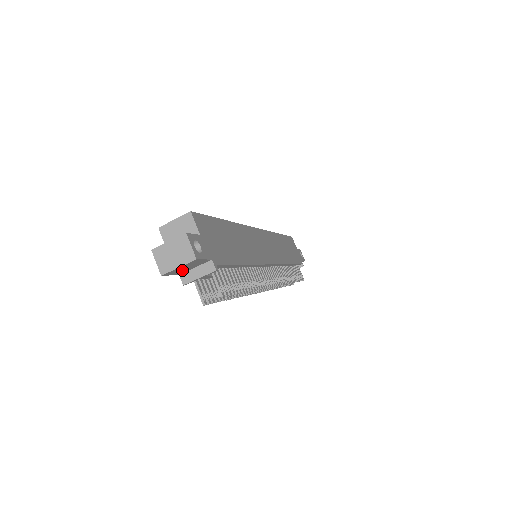
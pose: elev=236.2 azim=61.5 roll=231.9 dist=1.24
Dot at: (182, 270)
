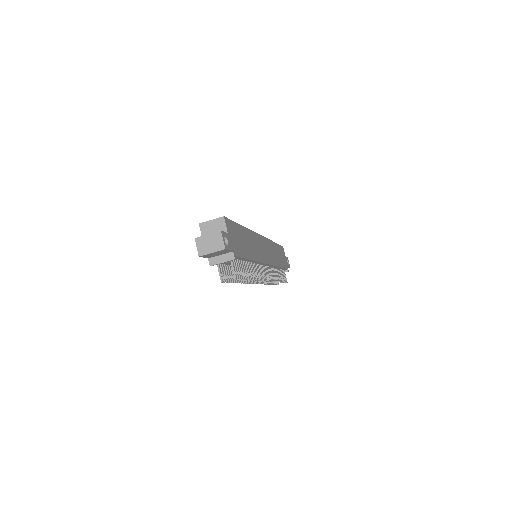
Dot at: (212, 255)
